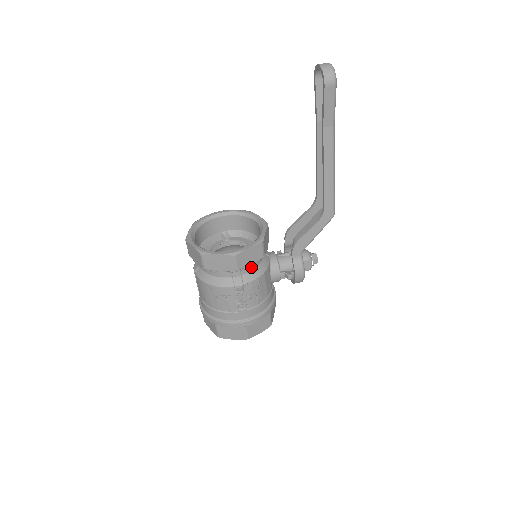
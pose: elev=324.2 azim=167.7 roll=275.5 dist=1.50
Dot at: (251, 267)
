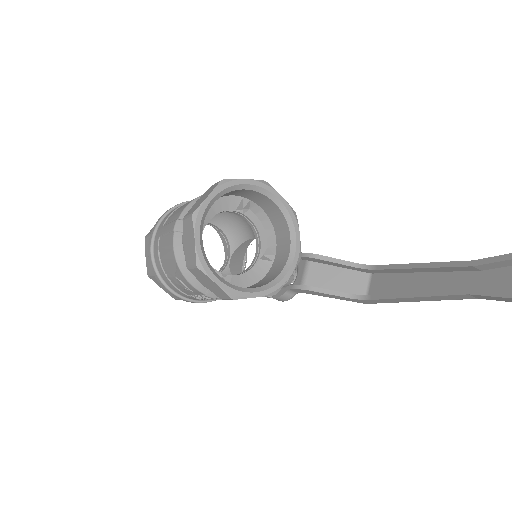
Dot at: occluded
